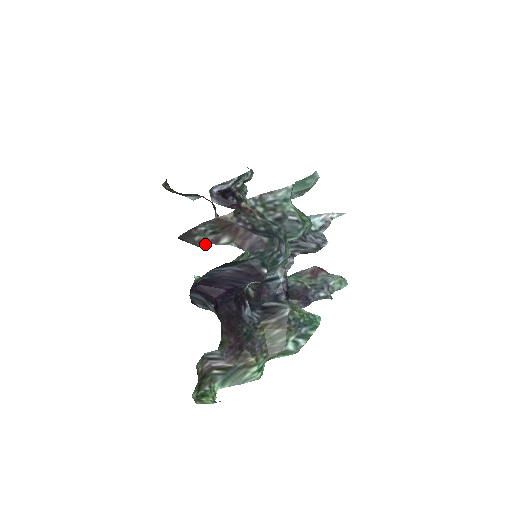
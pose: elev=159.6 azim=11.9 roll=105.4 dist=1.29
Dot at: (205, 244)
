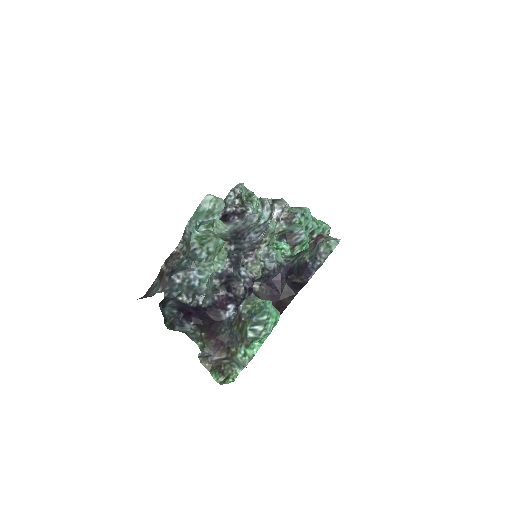
Dot at: occluded
